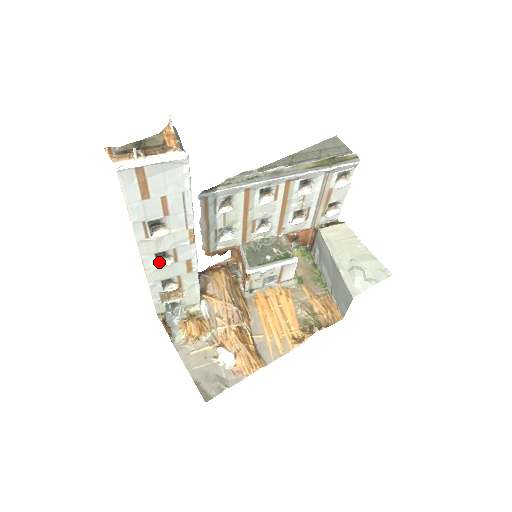
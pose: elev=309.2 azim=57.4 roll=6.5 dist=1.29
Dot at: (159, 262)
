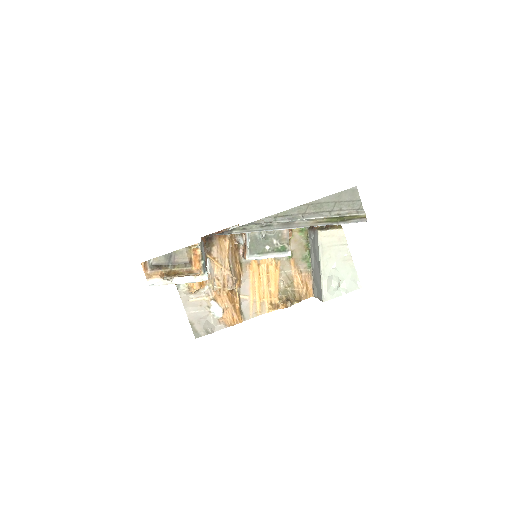
Dot at: occluded
